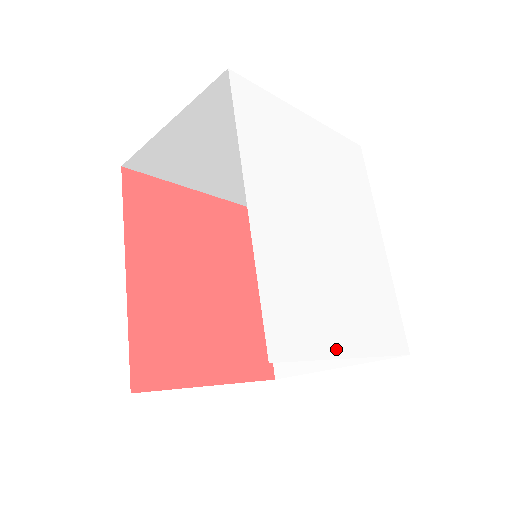
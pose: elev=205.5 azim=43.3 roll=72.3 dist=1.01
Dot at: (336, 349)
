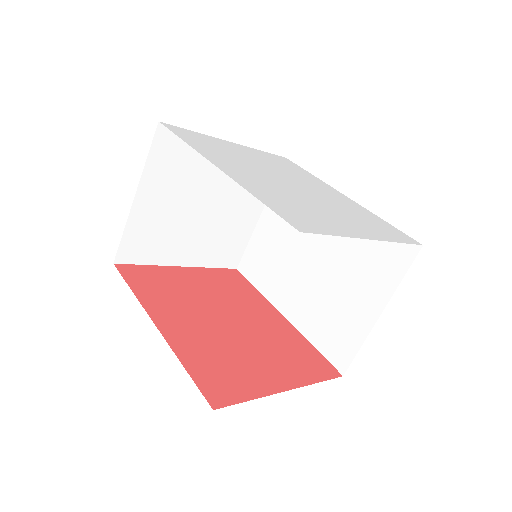
Dot at: (353, 234)
